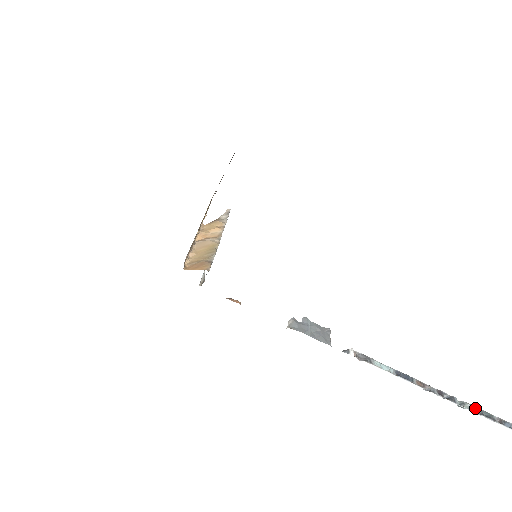
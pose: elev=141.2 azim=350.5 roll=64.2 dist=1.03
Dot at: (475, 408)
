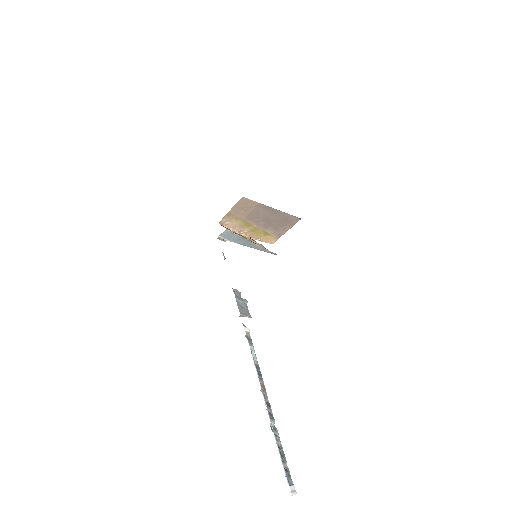
Dot at: (279, 441)
